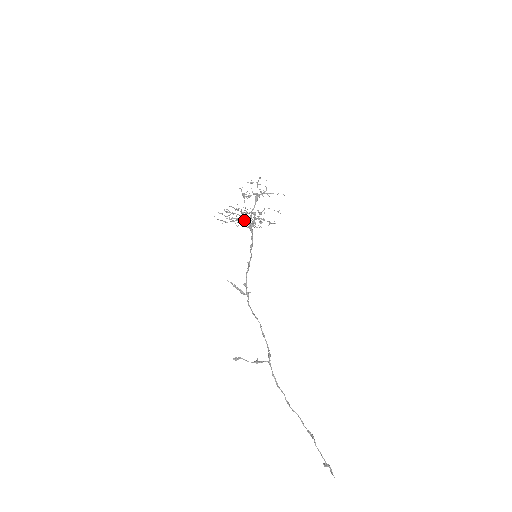
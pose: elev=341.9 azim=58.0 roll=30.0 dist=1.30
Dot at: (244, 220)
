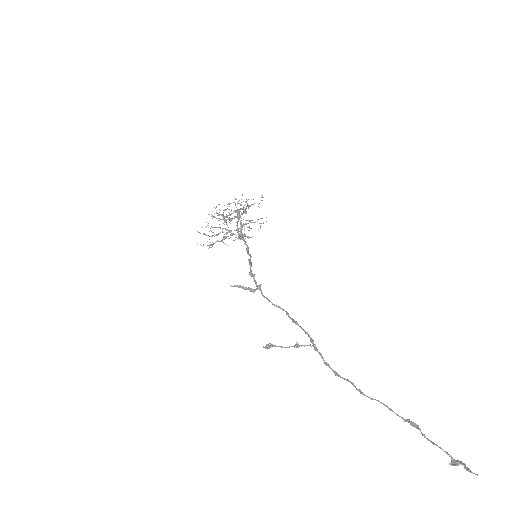
Dot at: (231, 234)
